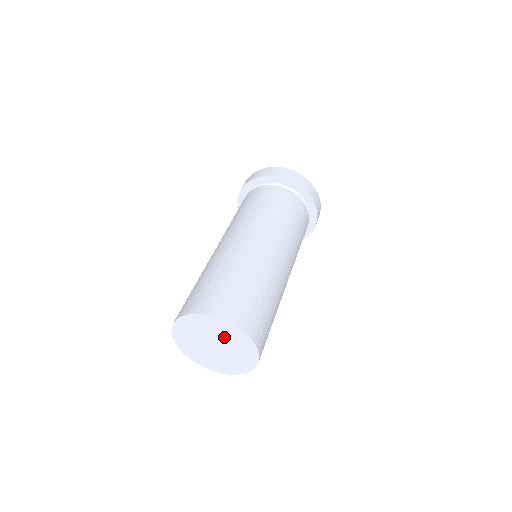
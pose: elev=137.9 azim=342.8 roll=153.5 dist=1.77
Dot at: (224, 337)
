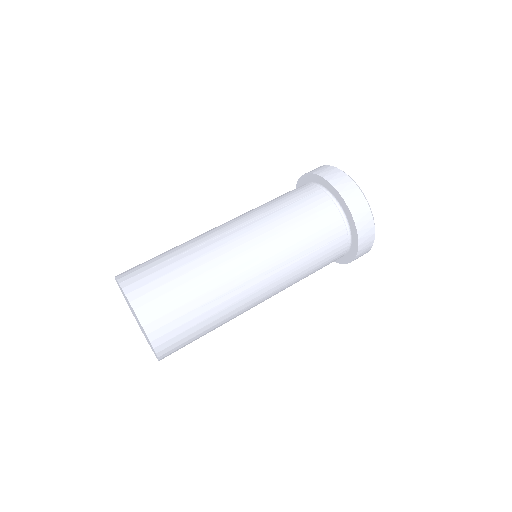
Dot at: occluded
